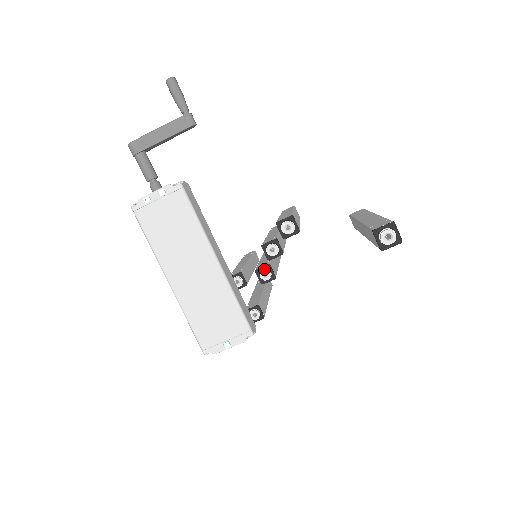
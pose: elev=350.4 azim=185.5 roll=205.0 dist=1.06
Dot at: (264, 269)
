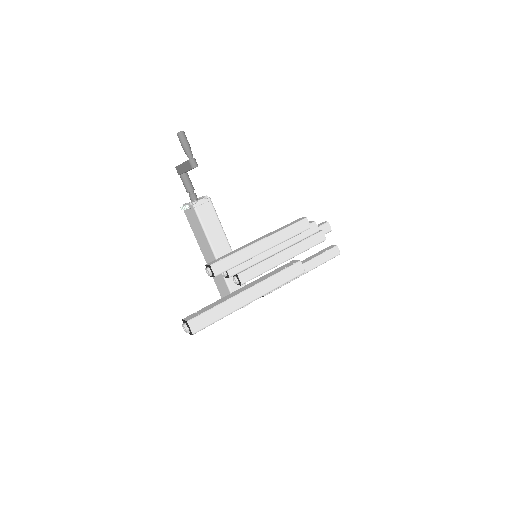
Dot at: (234, 277)
